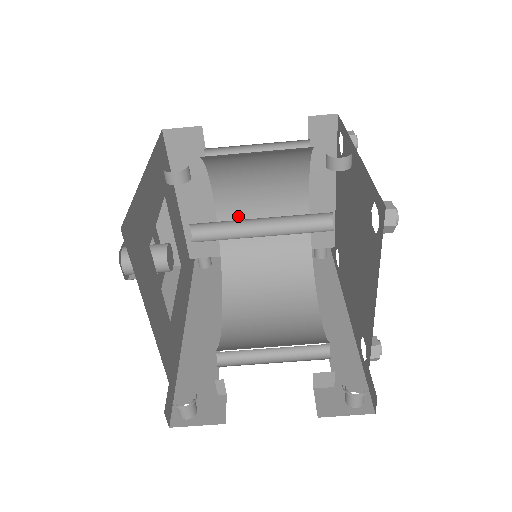
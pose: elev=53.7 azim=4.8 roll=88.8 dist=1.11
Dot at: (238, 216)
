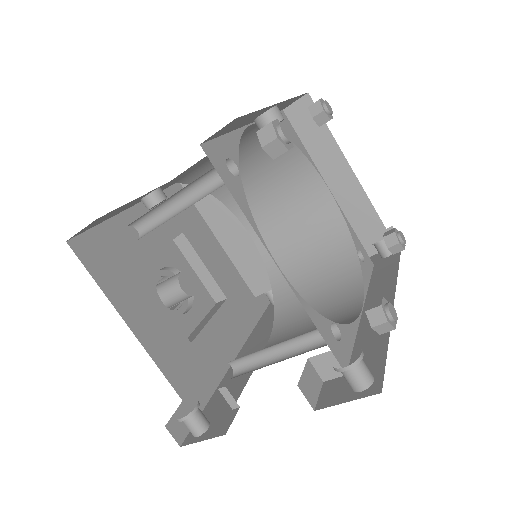
Dot at: (273, 236)
